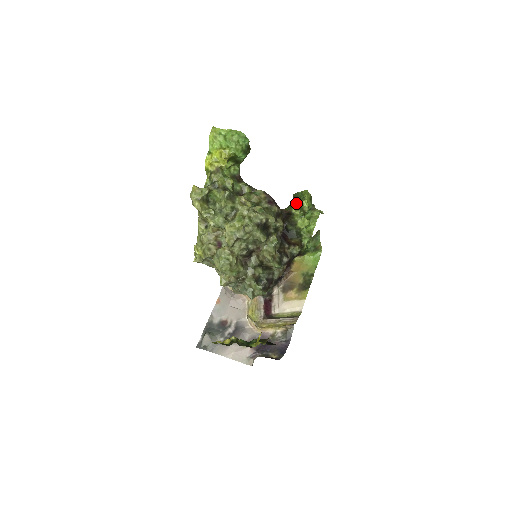
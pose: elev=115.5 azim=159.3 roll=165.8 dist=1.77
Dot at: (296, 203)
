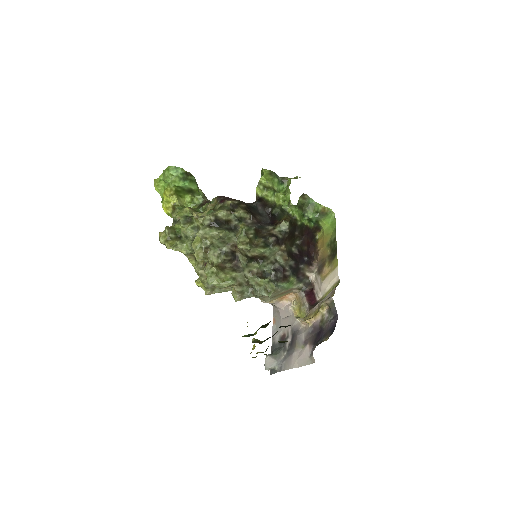
Dot at: occluded
